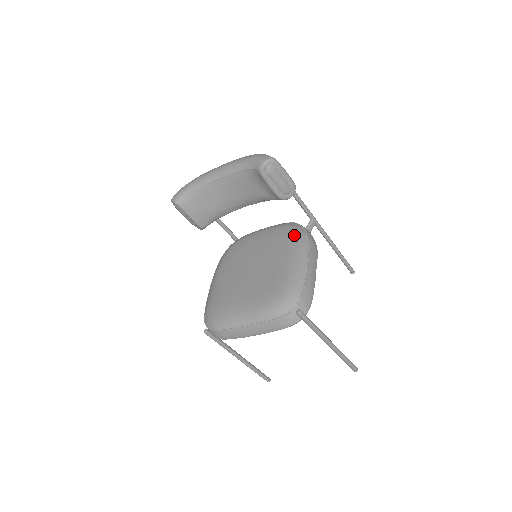
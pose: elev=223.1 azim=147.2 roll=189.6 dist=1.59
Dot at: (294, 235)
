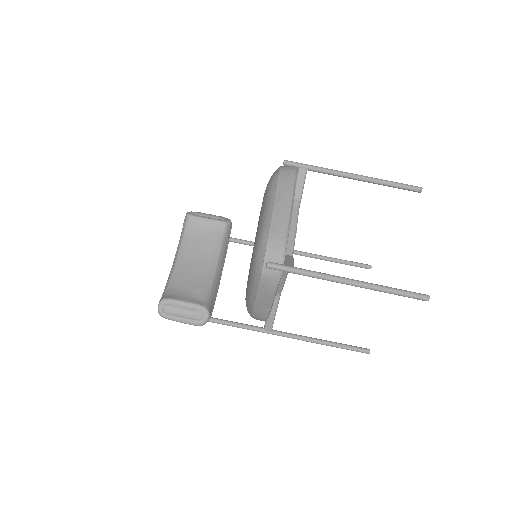
Dot at: occluded
